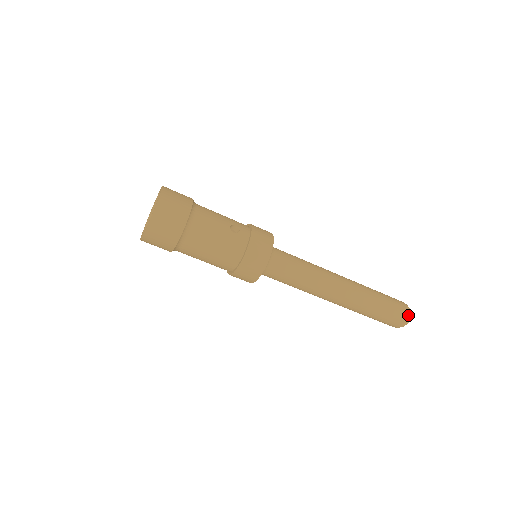
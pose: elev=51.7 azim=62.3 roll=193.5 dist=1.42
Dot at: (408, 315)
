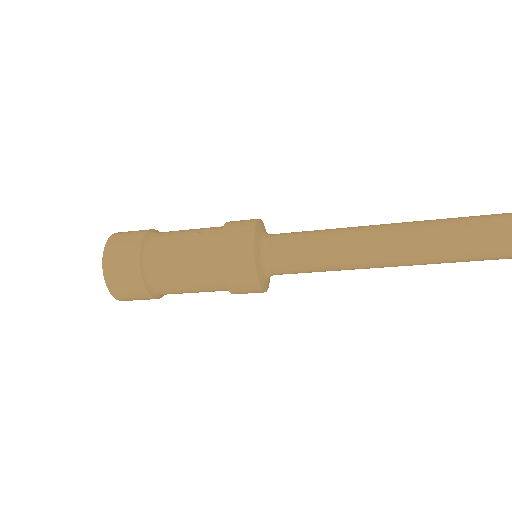
Dot at: out of frame
